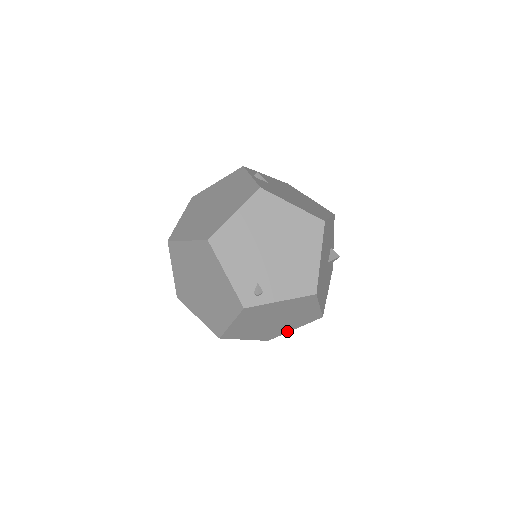
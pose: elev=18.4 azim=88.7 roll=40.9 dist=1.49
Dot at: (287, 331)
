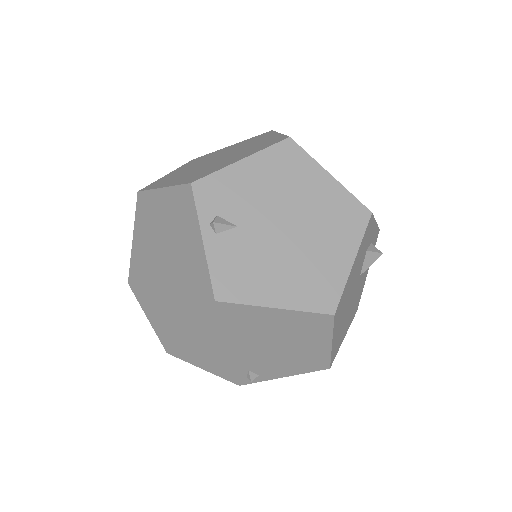
Dot at: occluded
